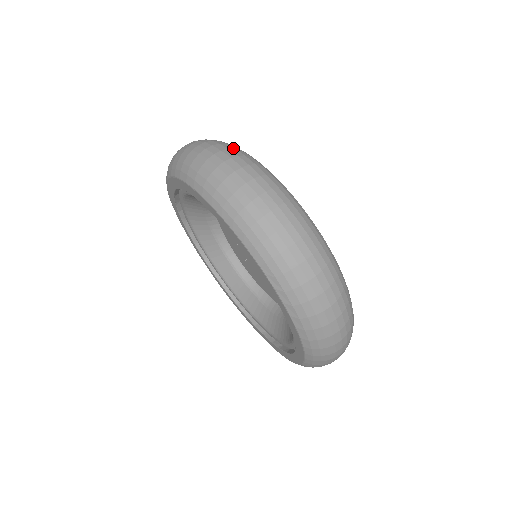
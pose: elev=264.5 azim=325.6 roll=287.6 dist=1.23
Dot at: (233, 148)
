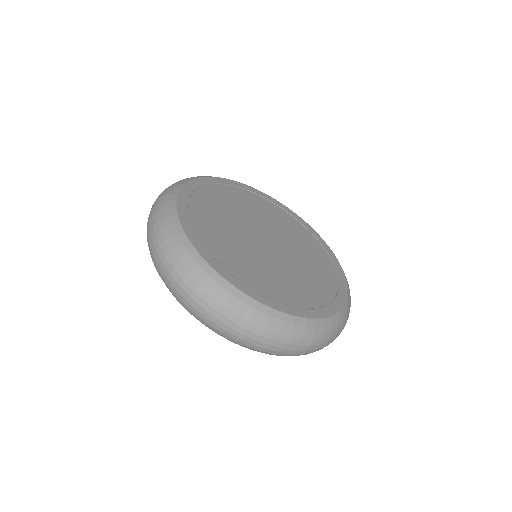
Dot at: (182, 259)
